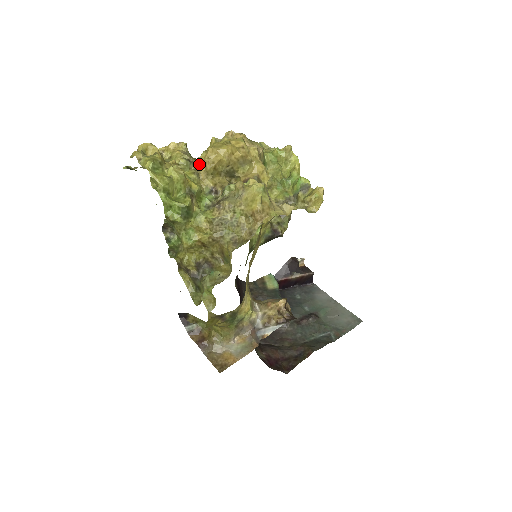
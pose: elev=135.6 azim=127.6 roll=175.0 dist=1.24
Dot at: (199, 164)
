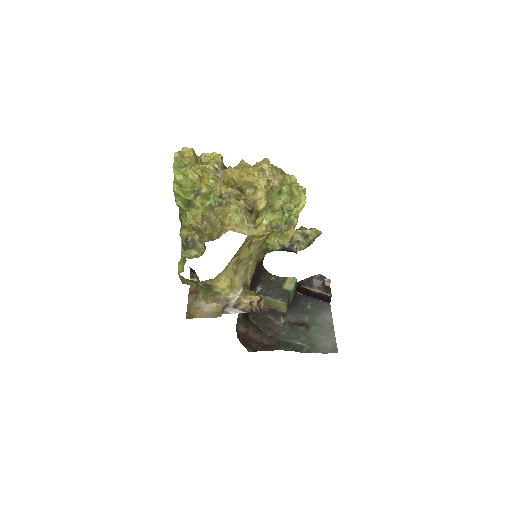
Dot at: (222, 174)
